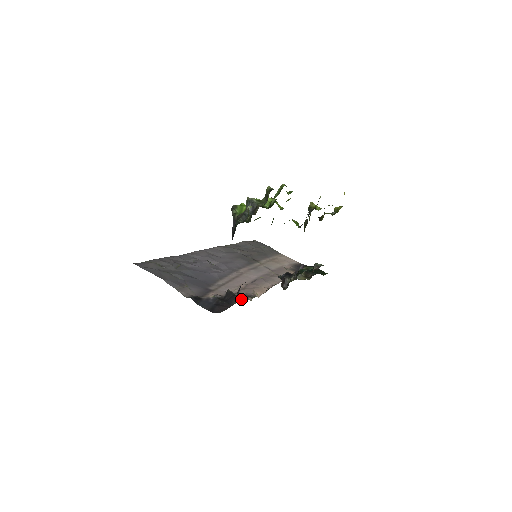
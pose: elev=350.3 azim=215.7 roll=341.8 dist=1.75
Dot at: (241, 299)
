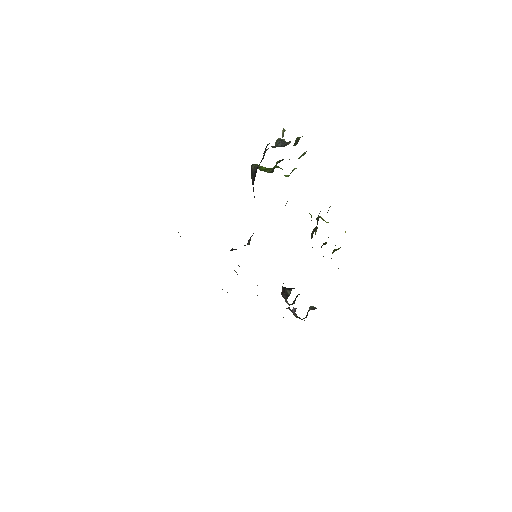
Dot at: occluded
